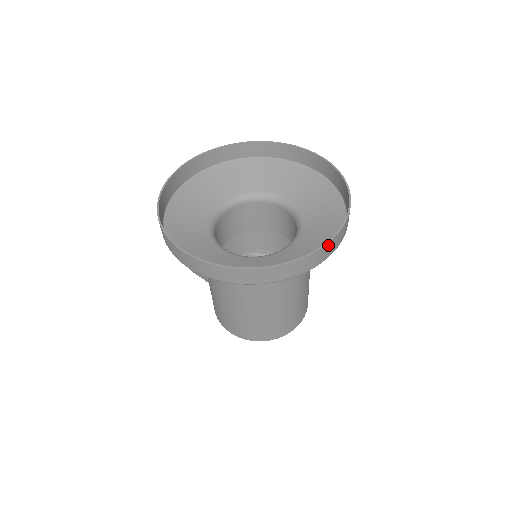
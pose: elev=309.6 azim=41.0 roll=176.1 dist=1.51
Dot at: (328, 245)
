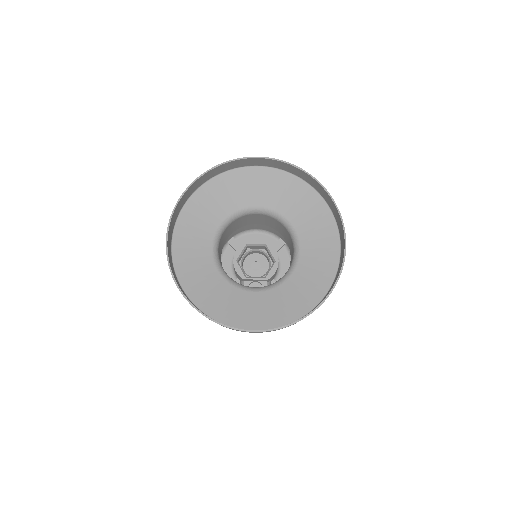
Dot at: (247, 331)
